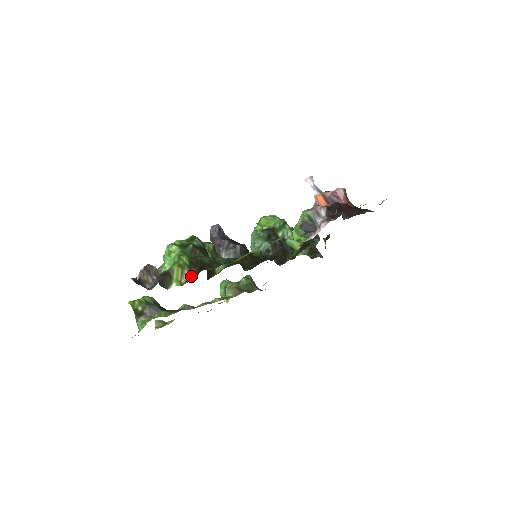
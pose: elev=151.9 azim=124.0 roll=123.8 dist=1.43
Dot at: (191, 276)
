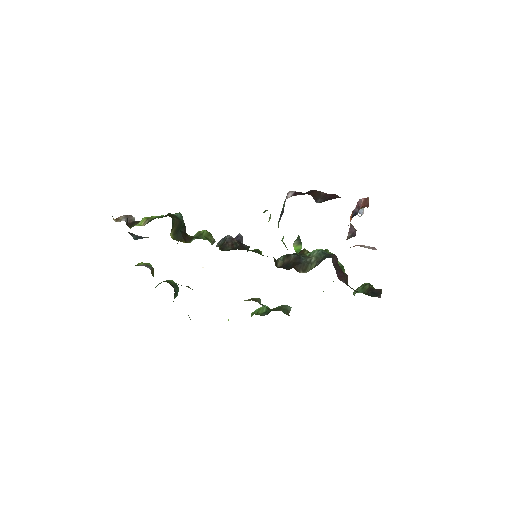
Dot at: occluded
